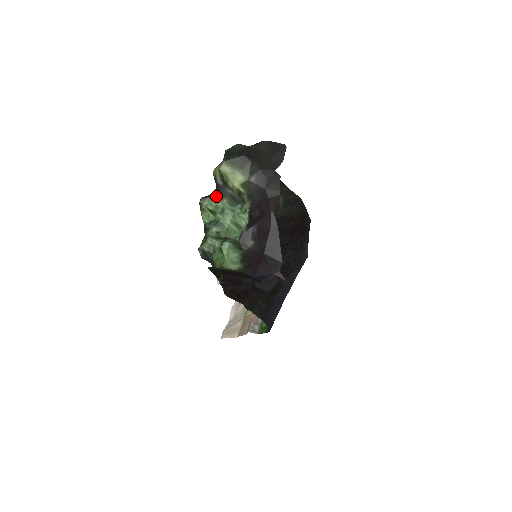
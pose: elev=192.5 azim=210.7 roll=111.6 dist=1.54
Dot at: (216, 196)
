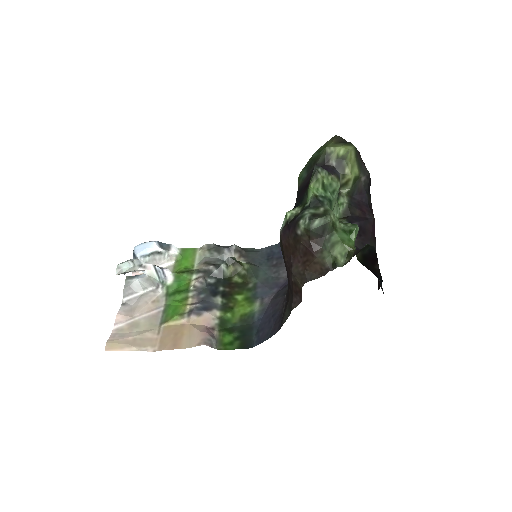
Dot at: (332, 173)
